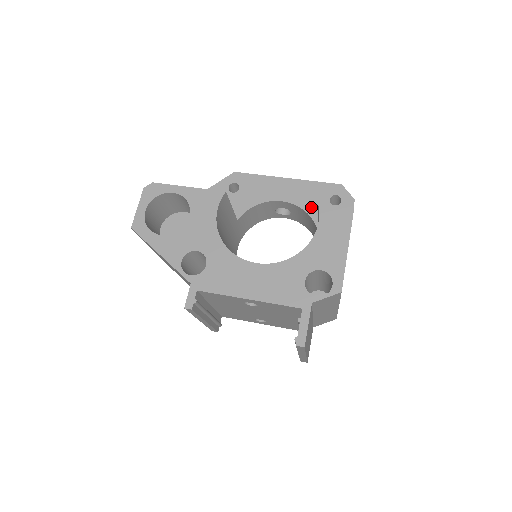
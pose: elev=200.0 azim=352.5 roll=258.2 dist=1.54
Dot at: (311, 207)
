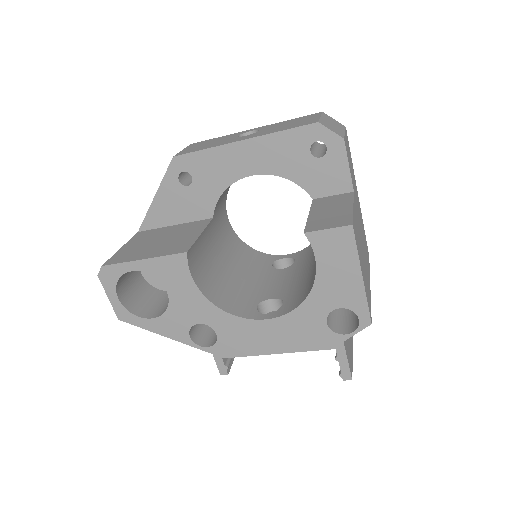
Dot at: (291, 171)
